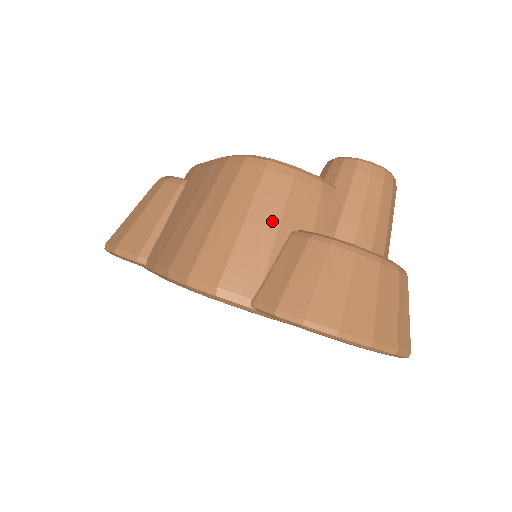
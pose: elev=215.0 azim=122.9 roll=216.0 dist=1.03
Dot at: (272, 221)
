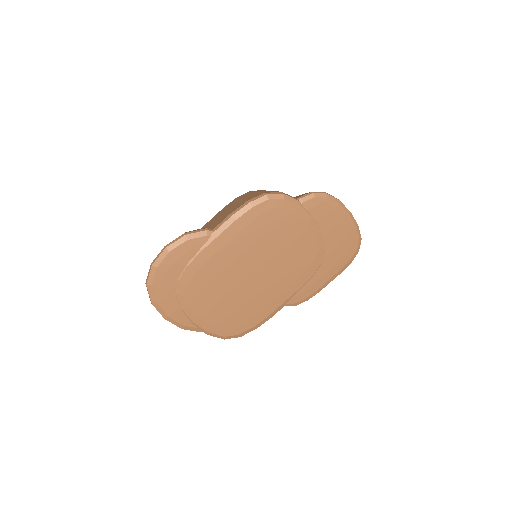
Dot at: occluded
